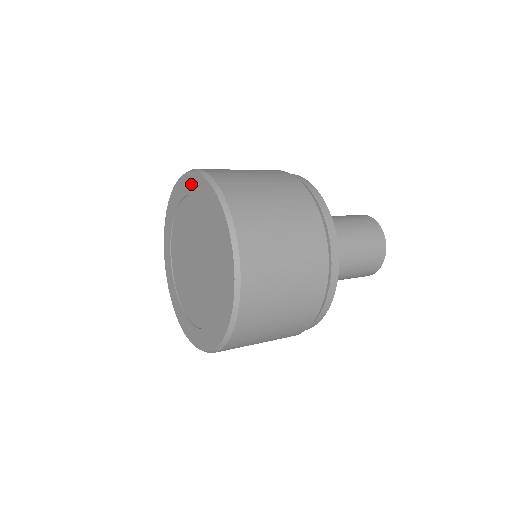
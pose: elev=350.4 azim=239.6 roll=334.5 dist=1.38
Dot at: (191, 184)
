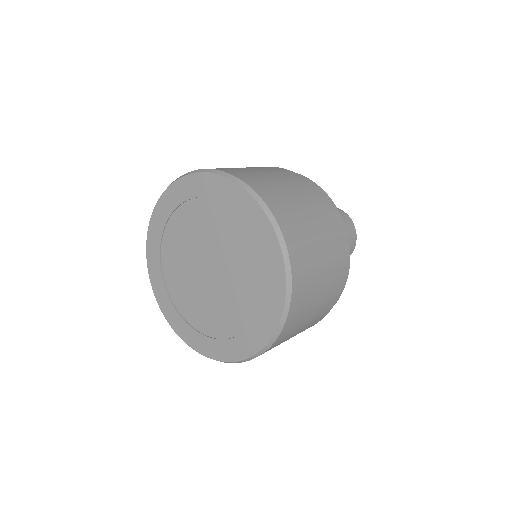
Dot at: (205, 185)
